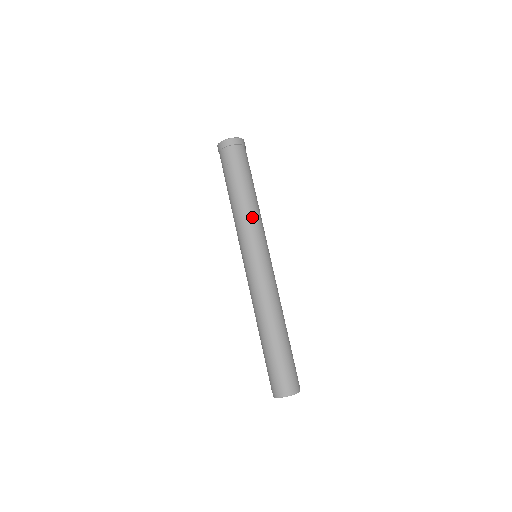
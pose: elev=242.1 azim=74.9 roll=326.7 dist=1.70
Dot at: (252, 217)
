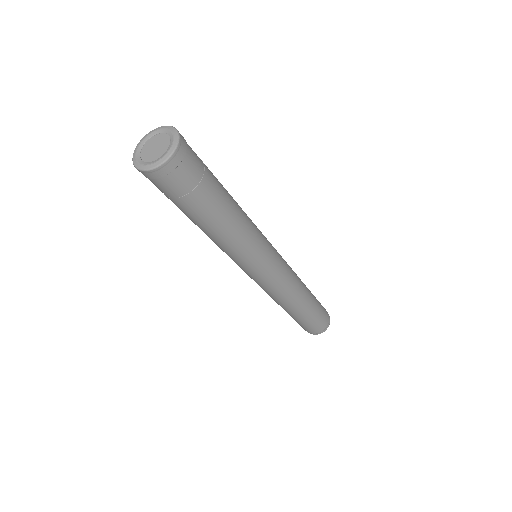
Dot at: (243, 241)
